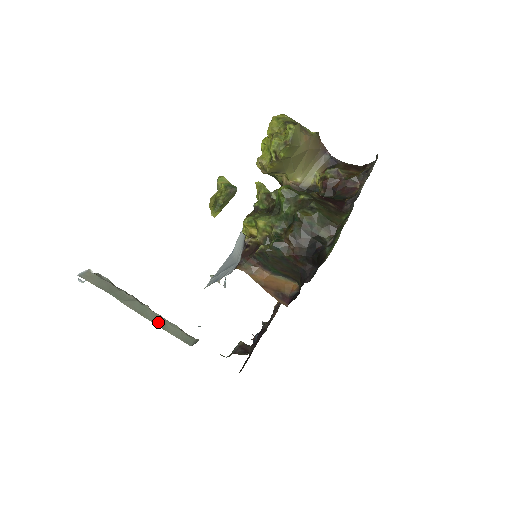
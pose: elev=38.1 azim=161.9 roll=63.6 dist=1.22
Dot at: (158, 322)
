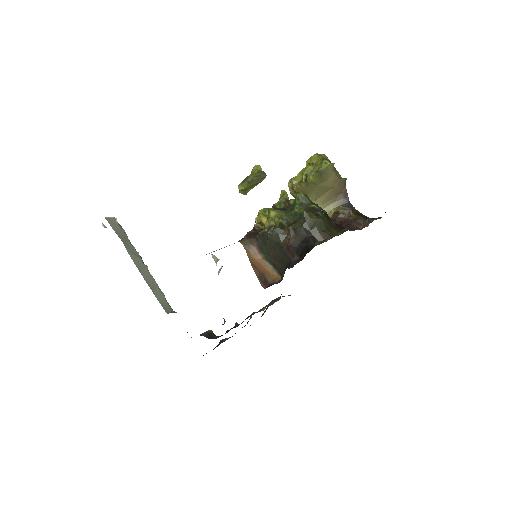
Dot at: (150, 282)
